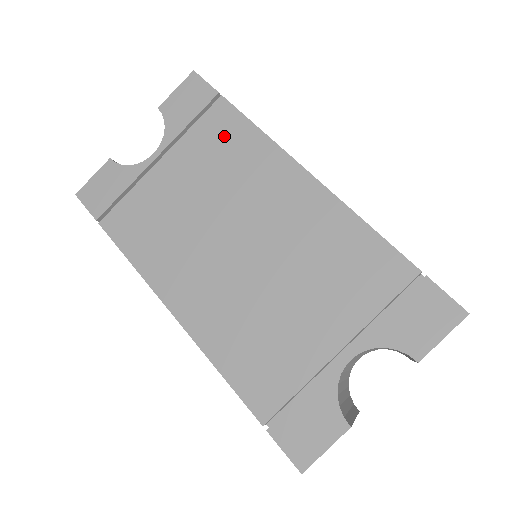
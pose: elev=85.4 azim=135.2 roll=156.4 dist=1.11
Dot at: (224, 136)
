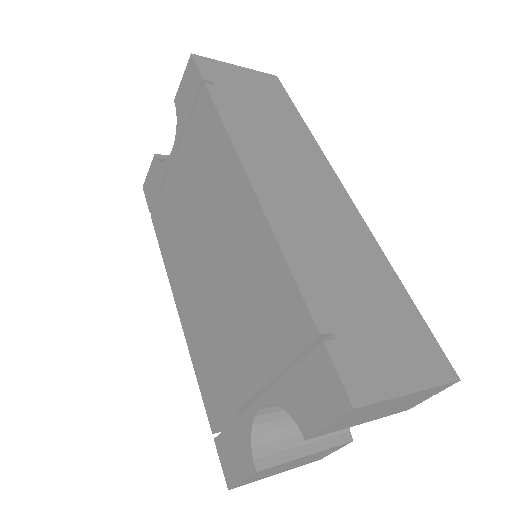
Dot at: (204, 133)
